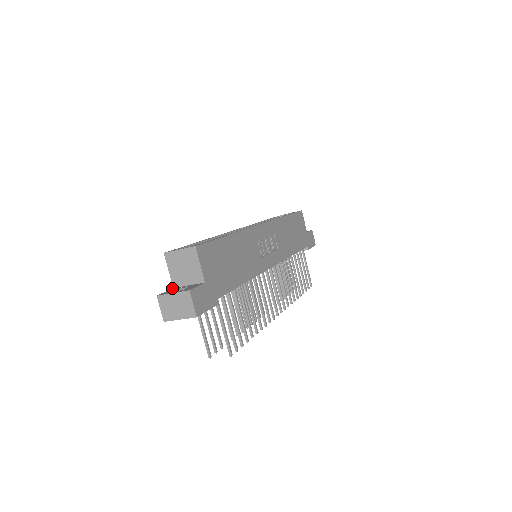
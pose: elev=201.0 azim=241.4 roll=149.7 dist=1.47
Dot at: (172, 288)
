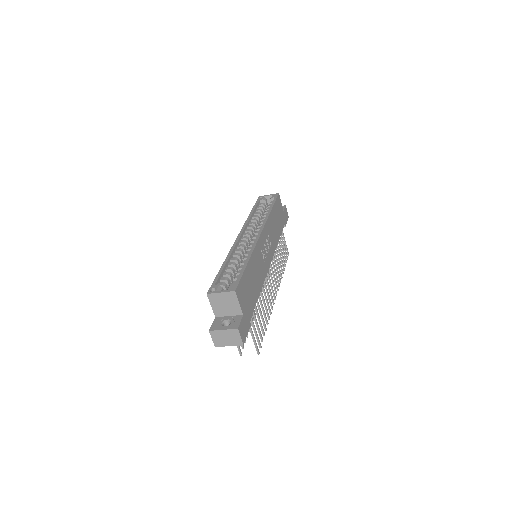
Dot at: (215, 318)
